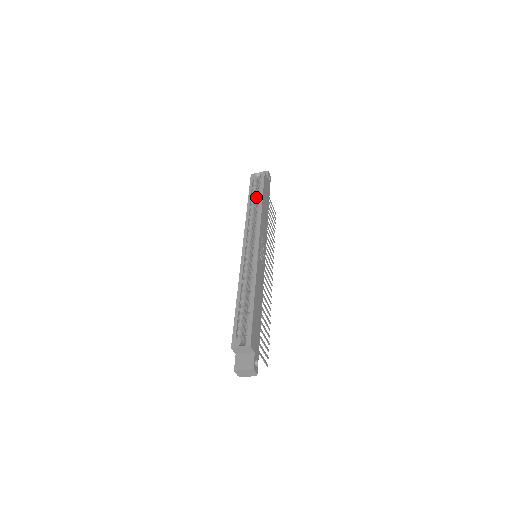
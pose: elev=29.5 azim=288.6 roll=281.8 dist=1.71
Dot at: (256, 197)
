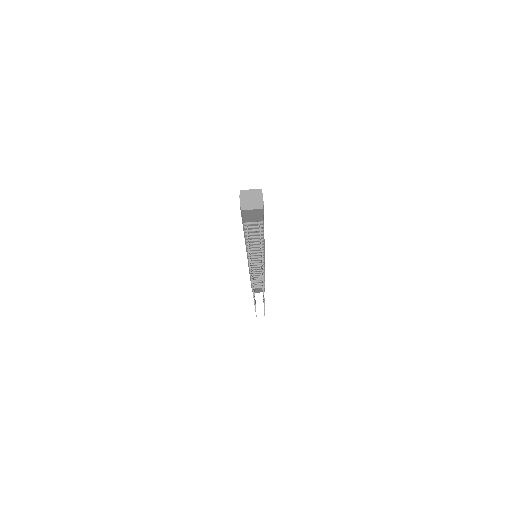
Dot at: occluded
